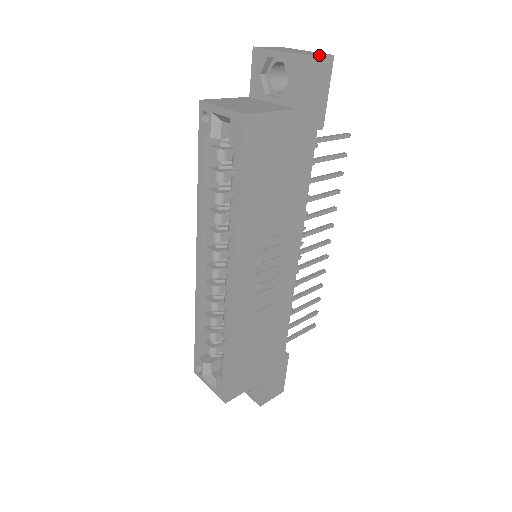
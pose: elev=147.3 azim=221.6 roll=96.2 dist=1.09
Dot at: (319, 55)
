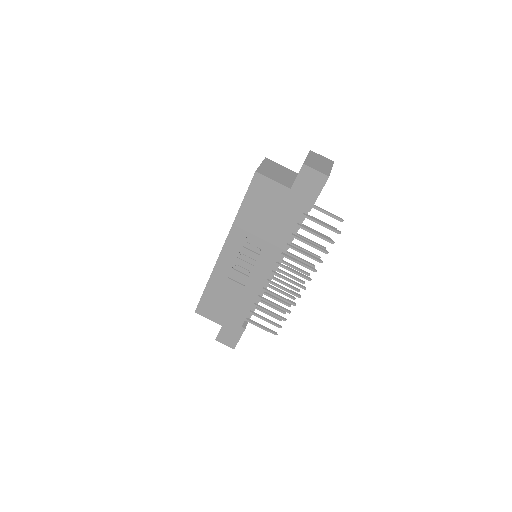
Dot at: (317, 171)
